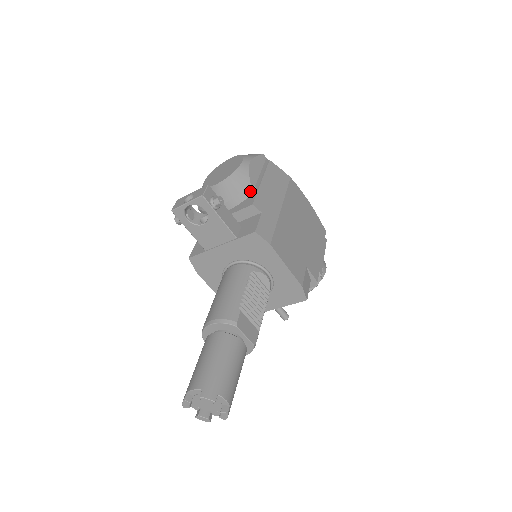
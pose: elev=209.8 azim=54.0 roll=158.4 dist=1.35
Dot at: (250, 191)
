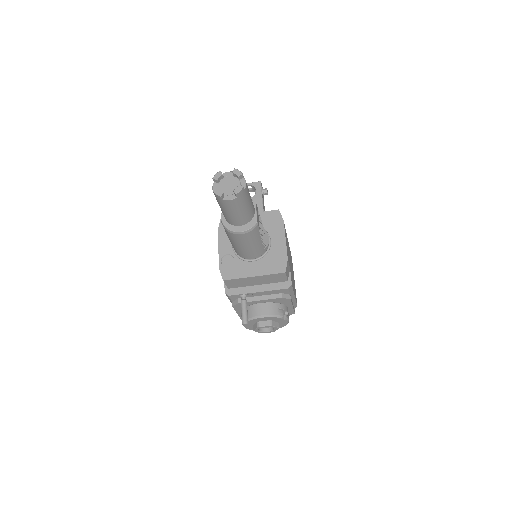
Dot at: occluded
